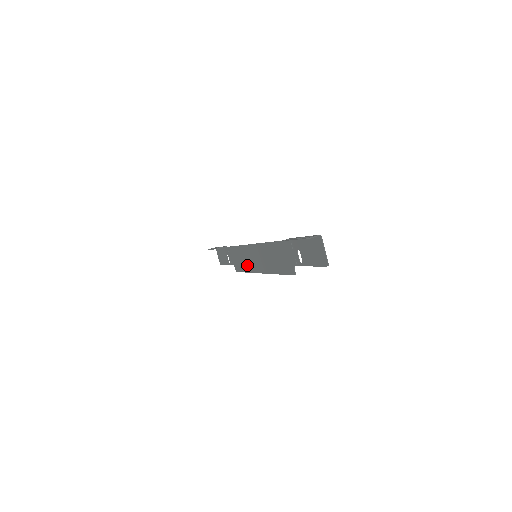
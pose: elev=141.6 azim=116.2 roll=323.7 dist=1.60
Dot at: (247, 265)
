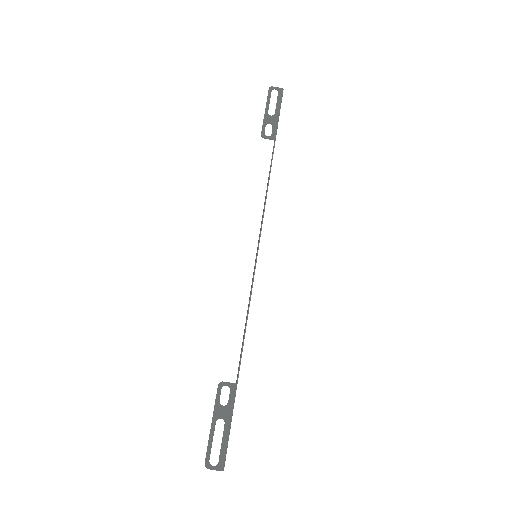
Dot at: occluded
